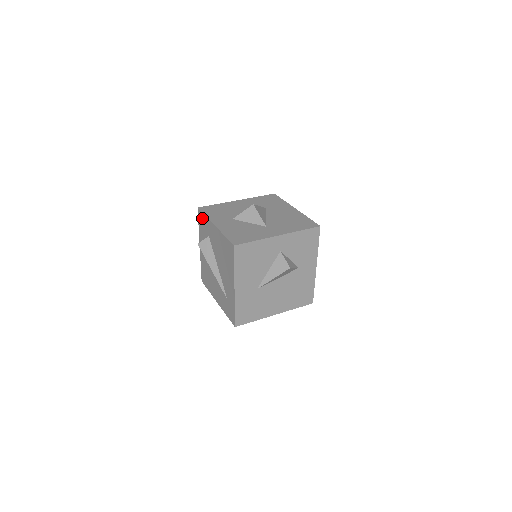
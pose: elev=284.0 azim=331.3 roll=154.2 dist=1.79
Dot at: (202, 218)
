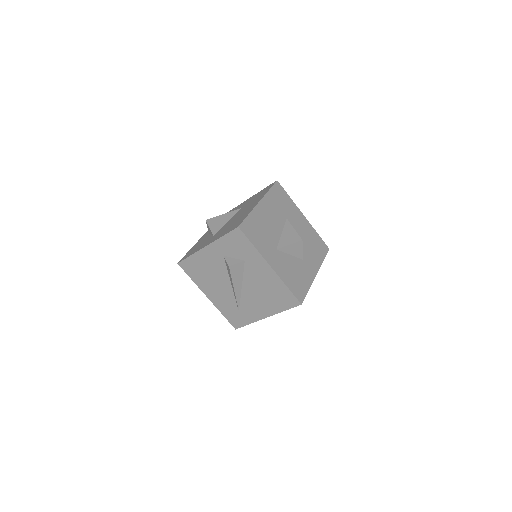
Dot at: (243, 241)
